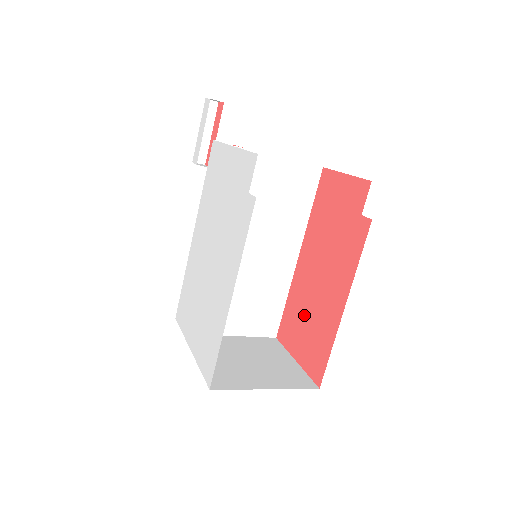
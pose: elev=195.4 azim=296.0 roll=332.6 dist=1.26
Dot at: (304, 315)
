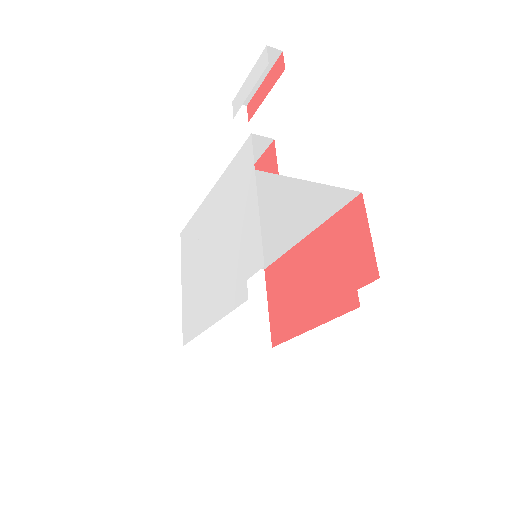
Dot at: (287, 288)
